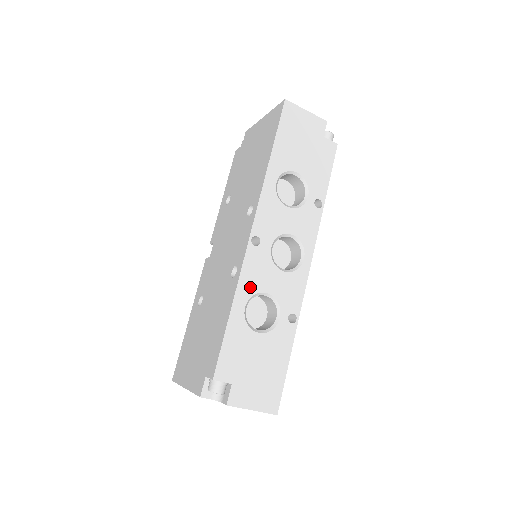
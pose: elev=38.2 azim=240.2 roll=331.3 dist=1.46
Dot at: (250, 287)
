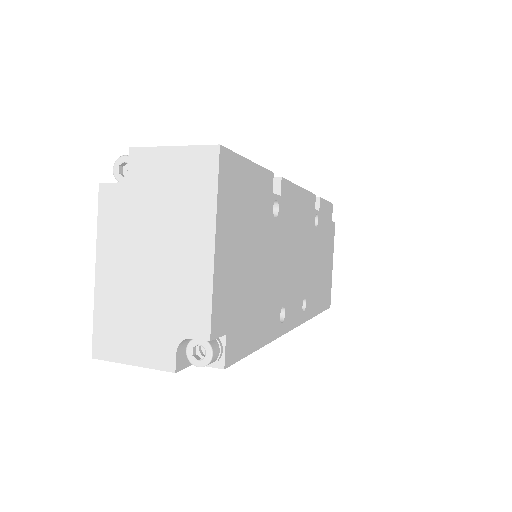
Dot at: occluded
